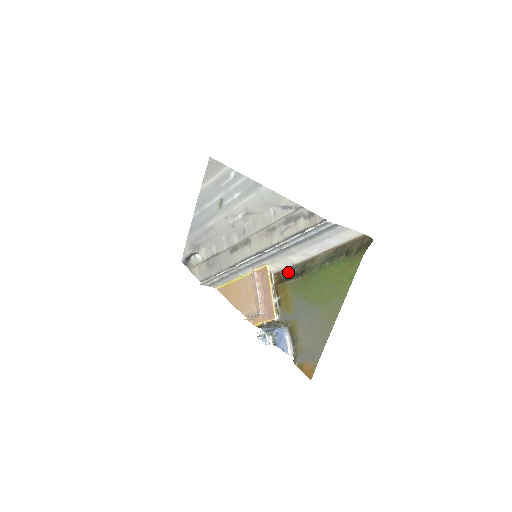
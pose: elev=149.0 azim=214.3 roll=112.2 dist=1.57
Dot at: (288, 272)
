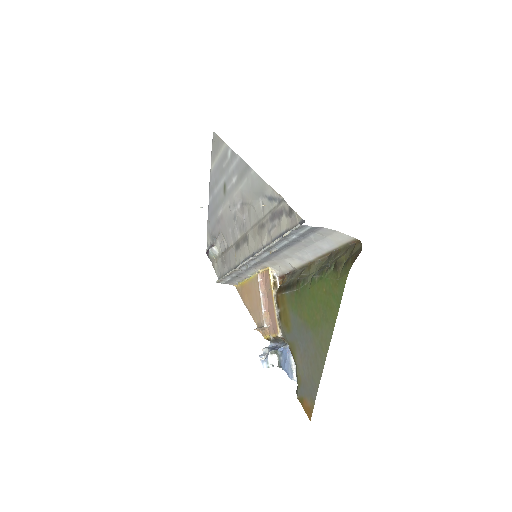
Dot at: (289, 278)
